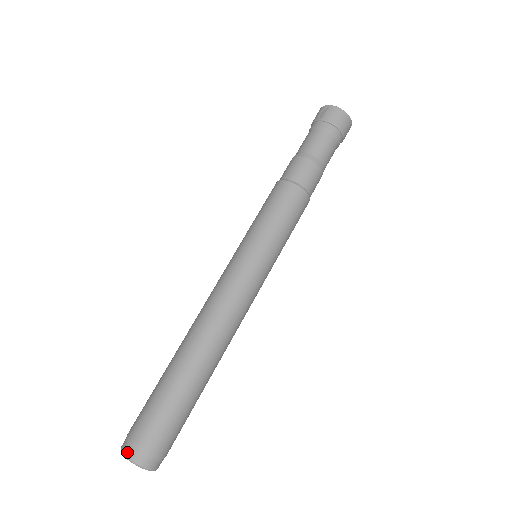
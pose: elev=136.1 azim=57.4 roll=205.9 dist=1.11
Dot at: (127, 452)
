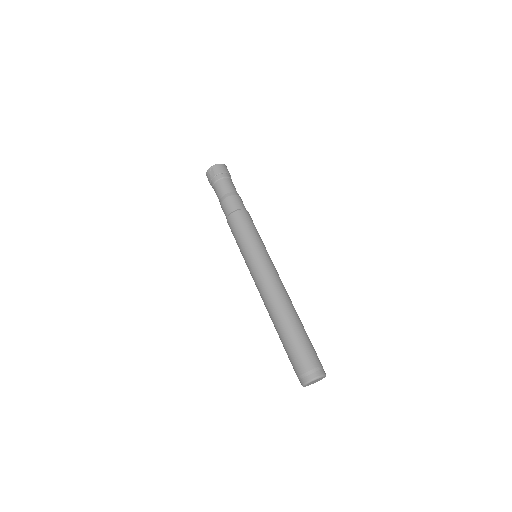
Dot at: (310, 378)
